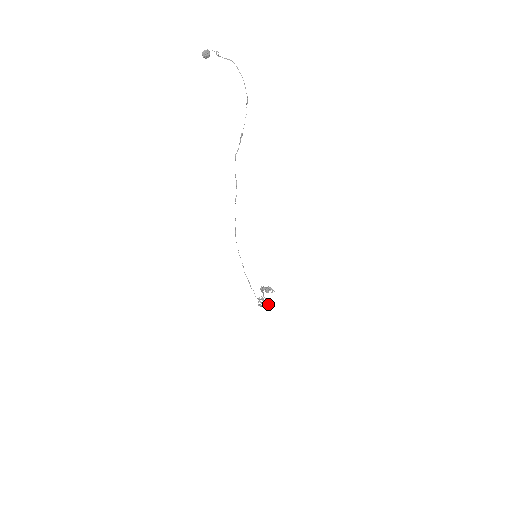
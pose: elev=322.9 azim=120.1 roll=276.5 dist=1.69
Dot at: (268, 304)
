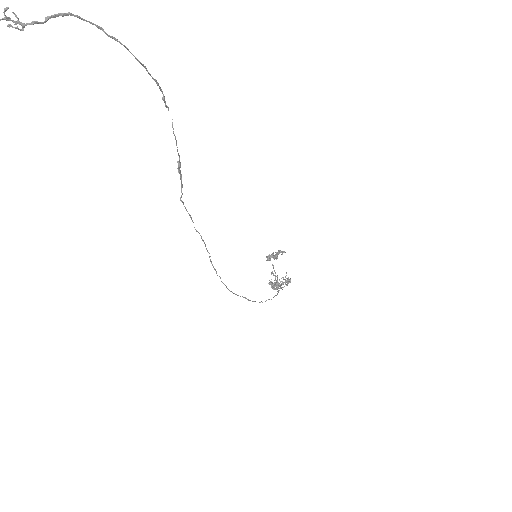
Dot at: occluded
